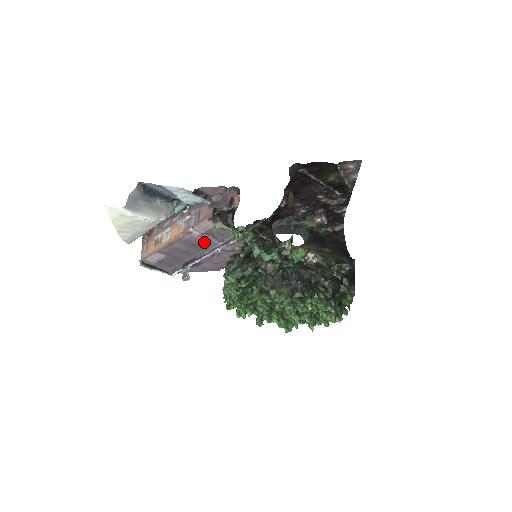
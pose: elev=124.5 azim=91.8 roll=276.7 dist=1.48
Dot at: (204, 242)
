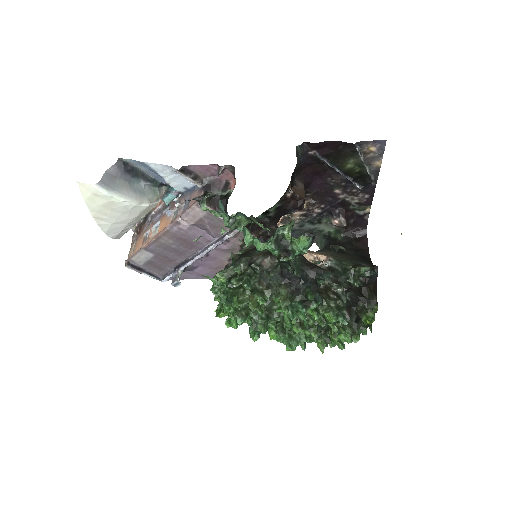
Dot at: (196, 237)
